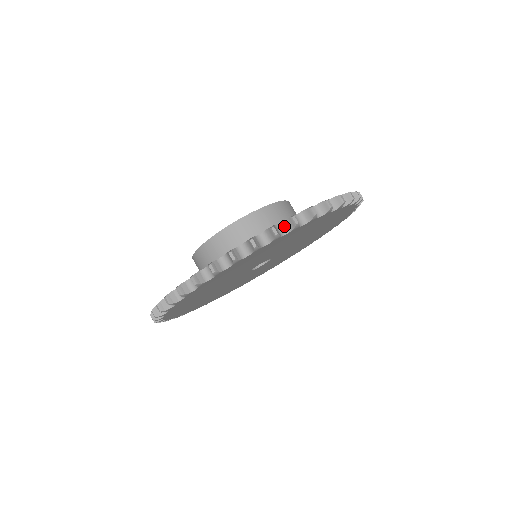
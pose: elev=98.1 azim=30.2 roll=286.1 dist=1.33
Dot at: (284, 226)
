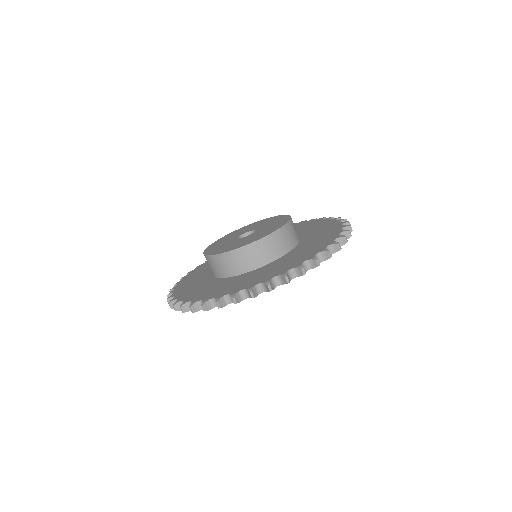
Dot at: (329, 249)
